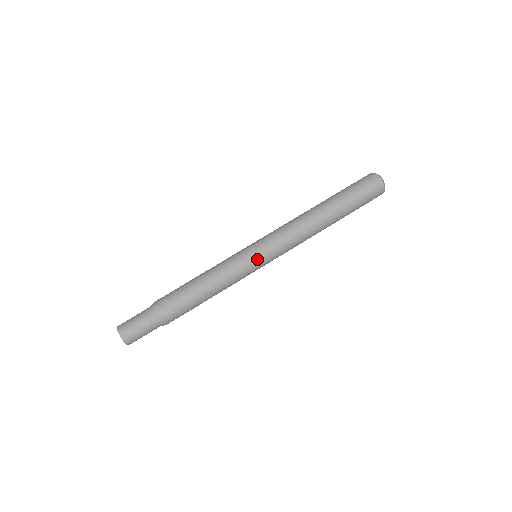
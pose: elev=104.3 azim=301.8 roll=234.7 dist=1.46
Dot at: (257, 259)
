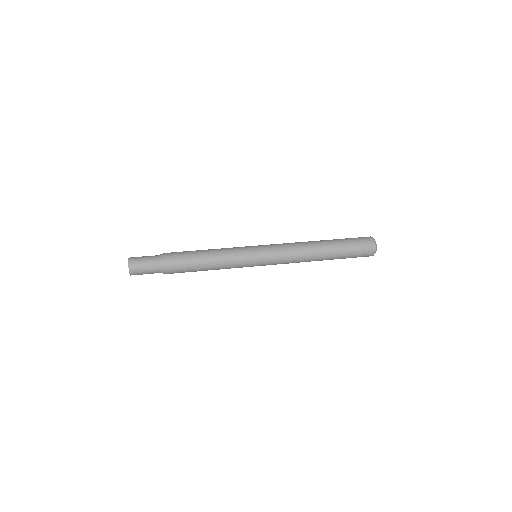
Dot at: (254, 247)
